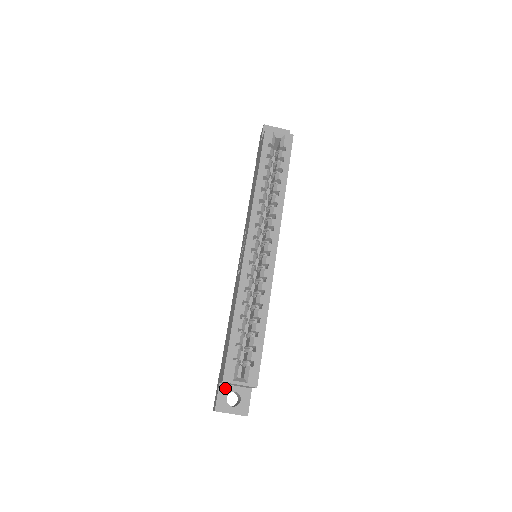
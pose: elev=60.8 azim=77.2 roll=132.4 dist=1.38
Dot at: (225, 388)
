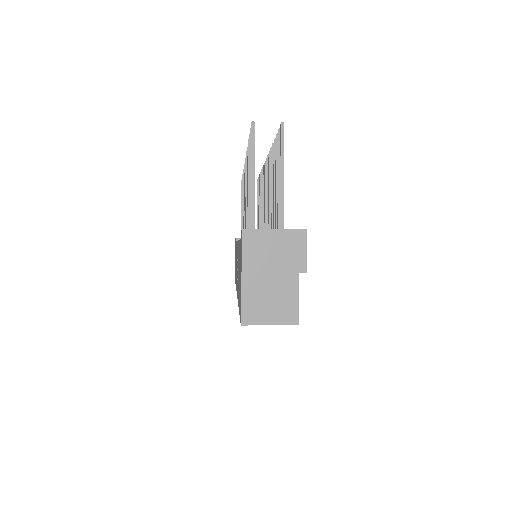
Dot at: occluded
